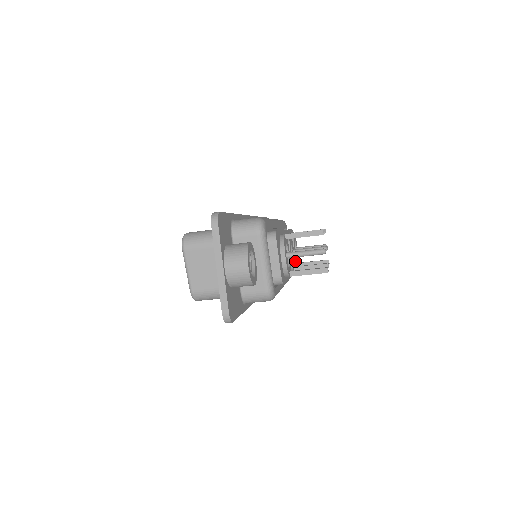
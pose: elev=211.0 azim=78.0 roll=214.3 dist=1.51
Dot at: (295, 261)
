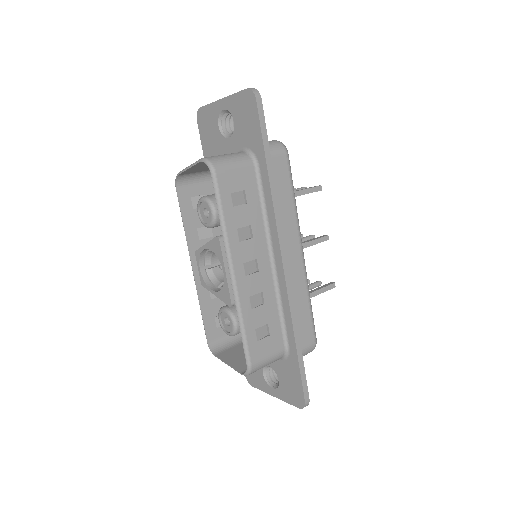
Dot at: occluded
